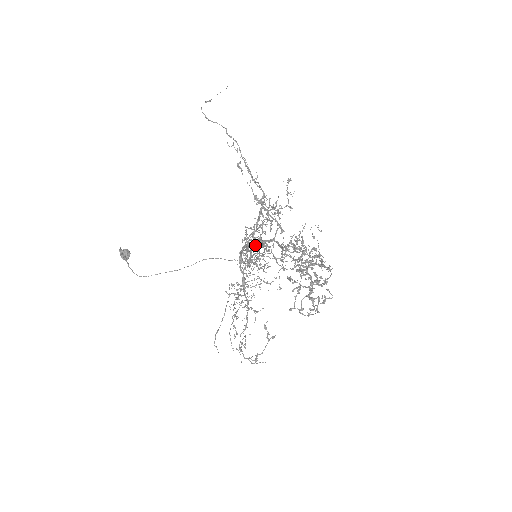
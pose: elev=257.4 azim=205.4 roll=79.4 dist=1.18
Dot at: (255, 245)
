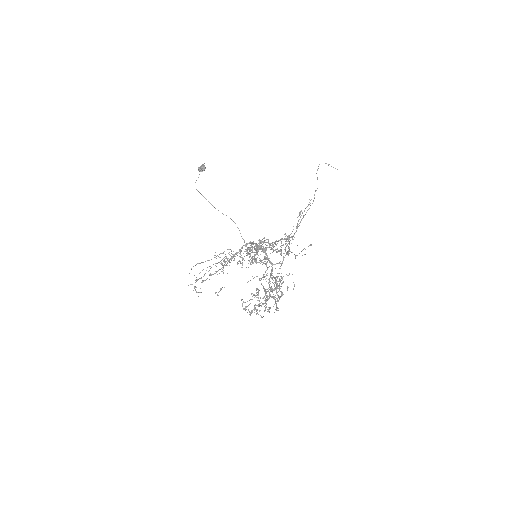
Dot at: occluded
